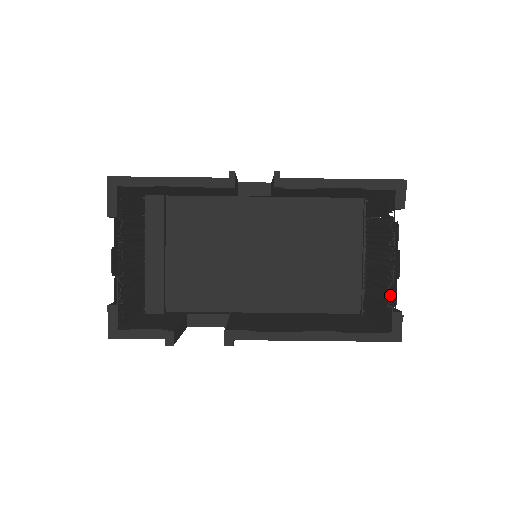
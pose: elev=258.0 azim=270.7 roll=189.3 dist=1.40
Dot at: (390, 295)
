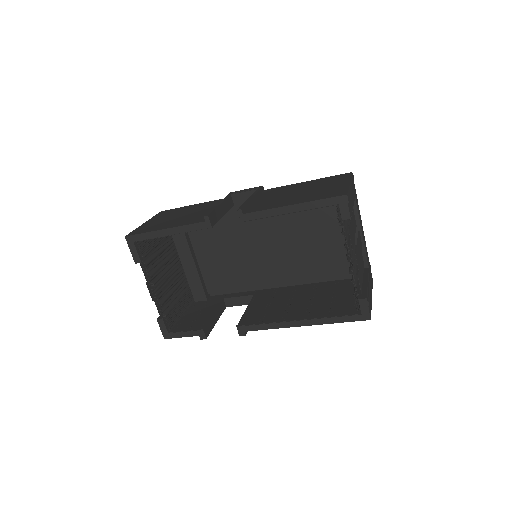
Dot at: (356, 285)
